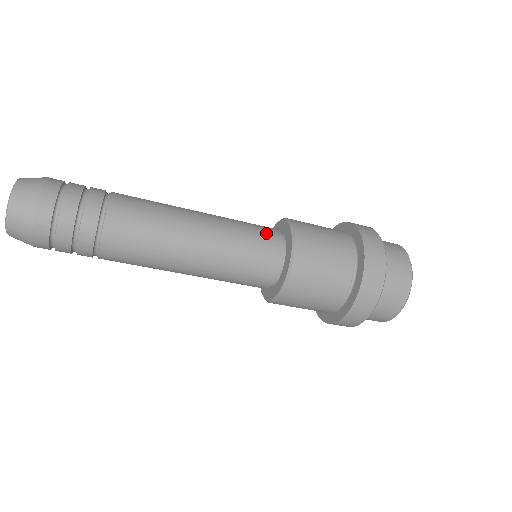
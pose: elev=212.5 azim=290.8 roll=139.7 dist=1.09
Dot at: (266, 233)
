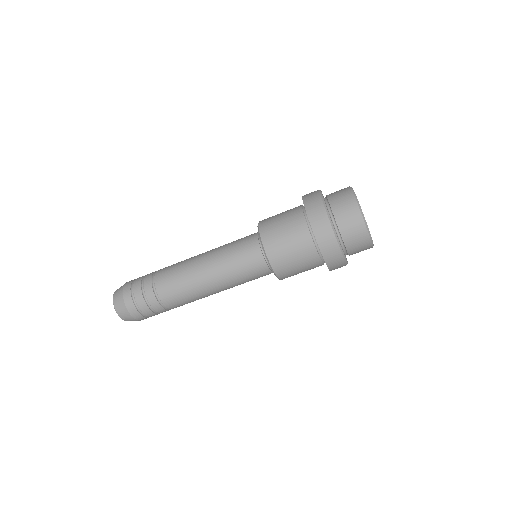
Dot at: (246, 239)
